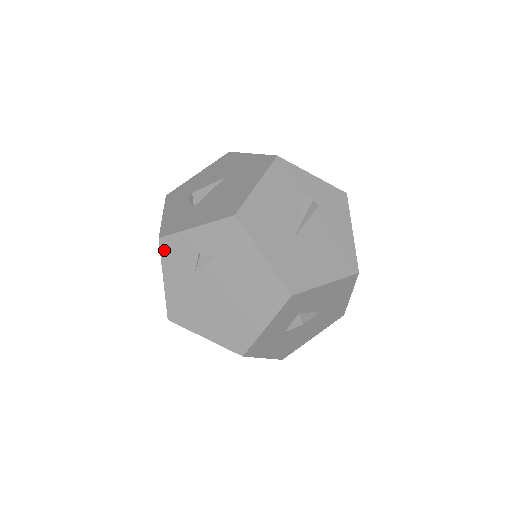
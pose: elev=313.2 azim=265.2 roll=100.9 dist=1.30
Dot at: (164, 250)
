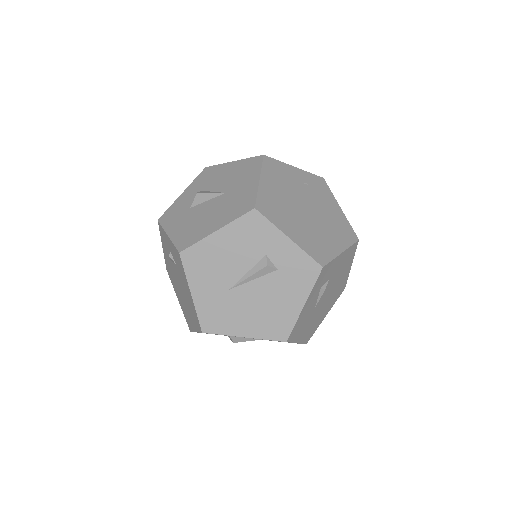
Dot at: (160, 230)
